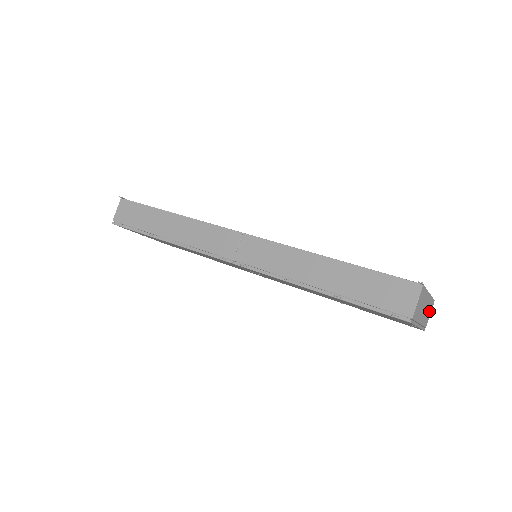
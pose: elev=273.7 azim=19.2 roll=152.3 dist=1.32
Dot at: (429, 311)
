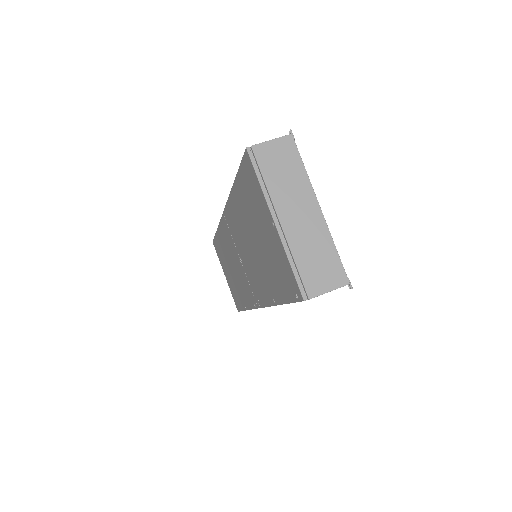
Dot at: (324, 270)
